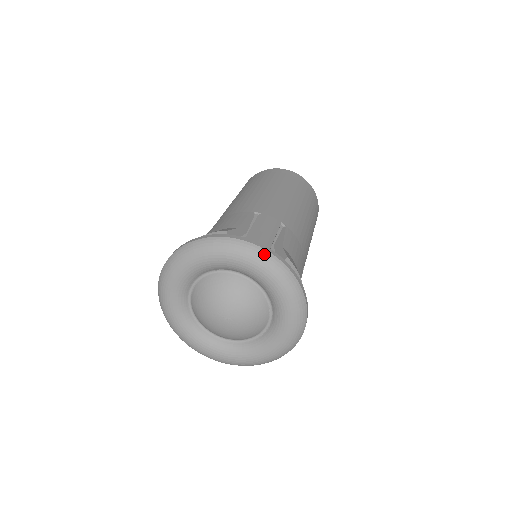
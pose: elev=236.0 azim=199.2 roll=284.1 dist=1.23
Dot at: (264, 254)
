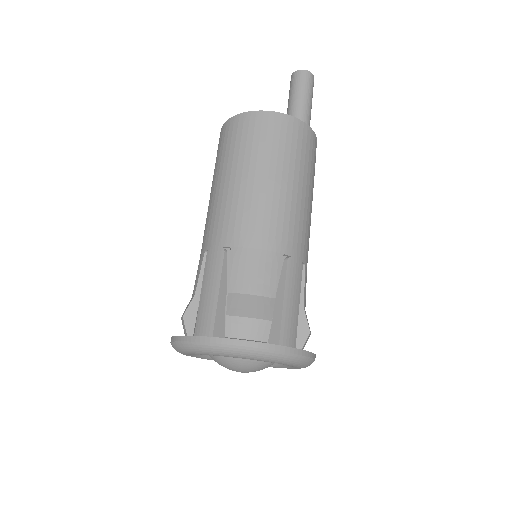
Dot at: (197, 346)
